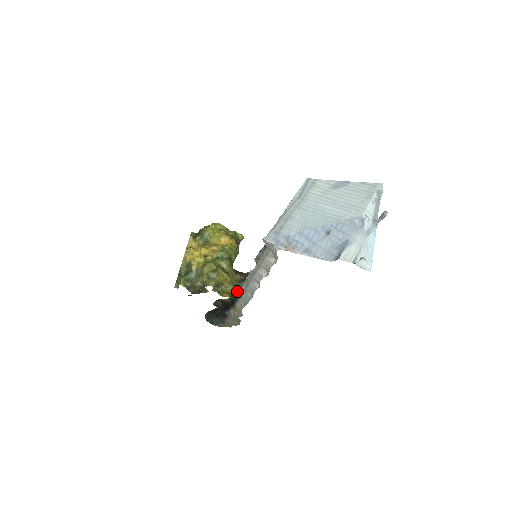
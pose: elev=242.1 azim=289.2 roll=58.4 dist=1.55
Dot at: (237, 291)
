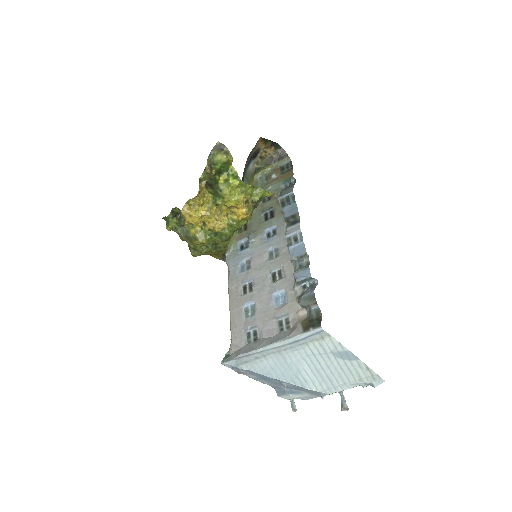
Dot at: (223, 257)
